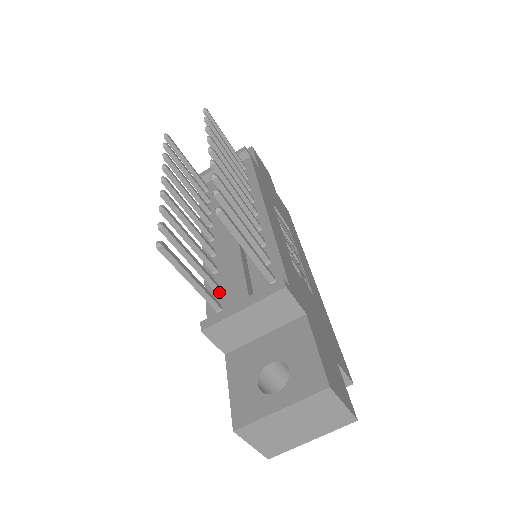
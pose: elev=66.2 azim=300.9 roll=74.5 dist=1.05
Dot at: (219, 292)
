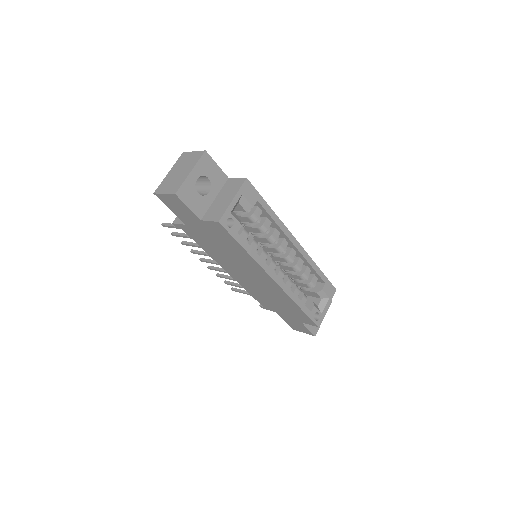
Dot at: occluded
